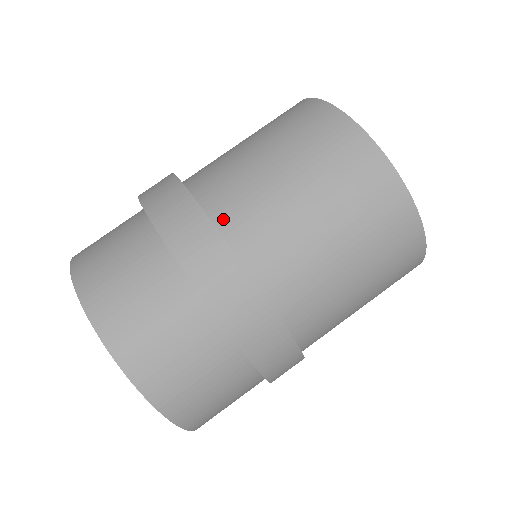
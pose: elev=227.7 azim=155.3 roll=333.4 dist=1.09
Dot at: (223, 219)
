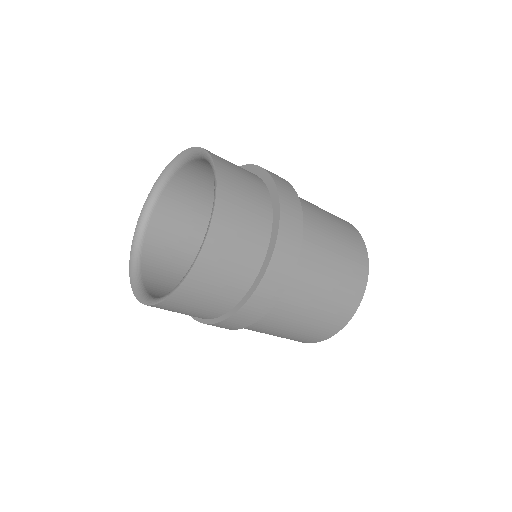
Dot at: occluded
